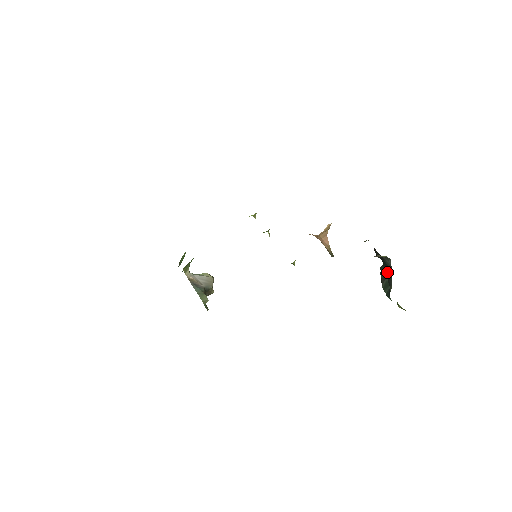
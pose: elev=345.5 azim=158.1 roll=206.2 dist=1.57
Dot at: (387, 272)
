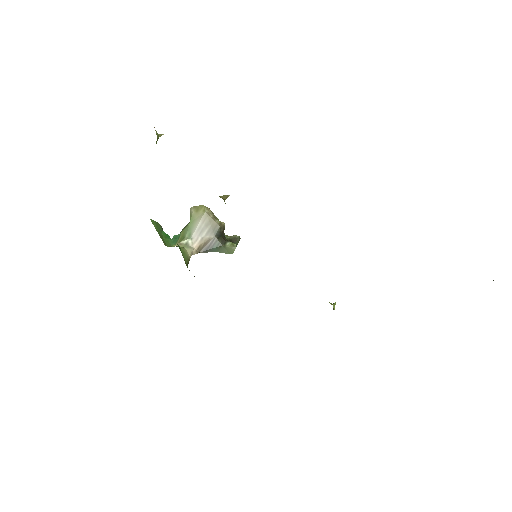
Dot at: occluded
